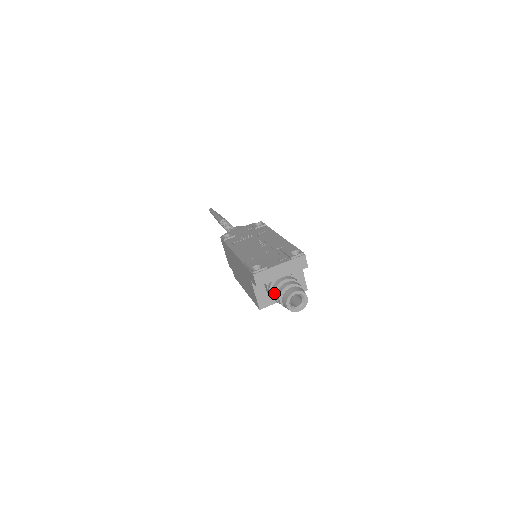
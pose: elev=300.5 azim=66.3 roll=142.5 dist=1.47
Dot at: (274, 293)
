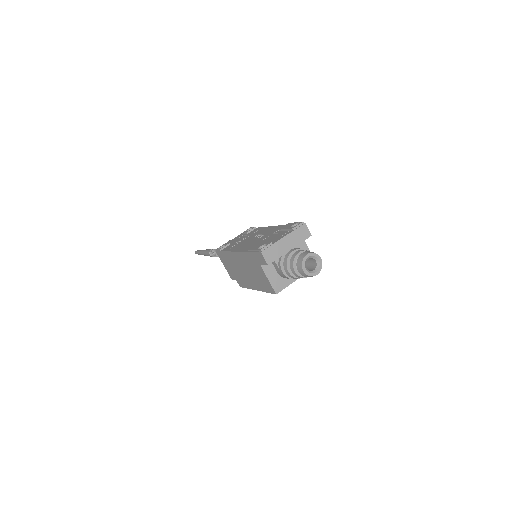
Dot at: (286, 267)
